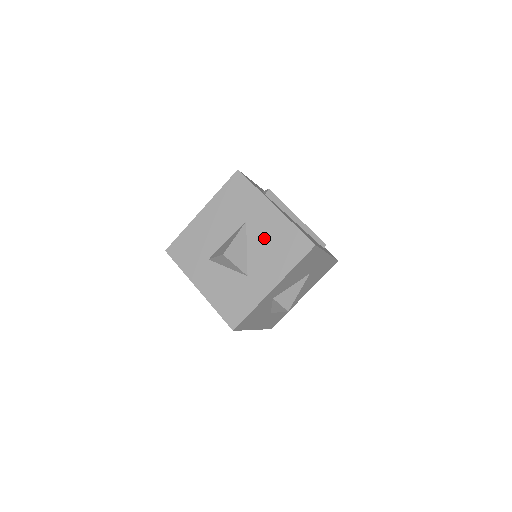
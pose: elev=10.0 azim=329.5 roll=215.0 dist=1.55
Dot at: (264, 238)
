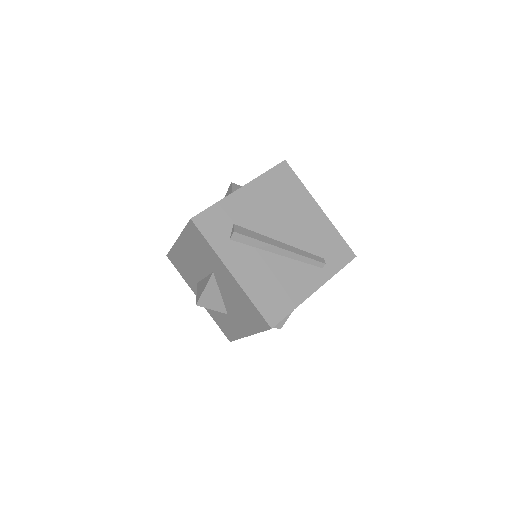
Dot at: (231, 295)
